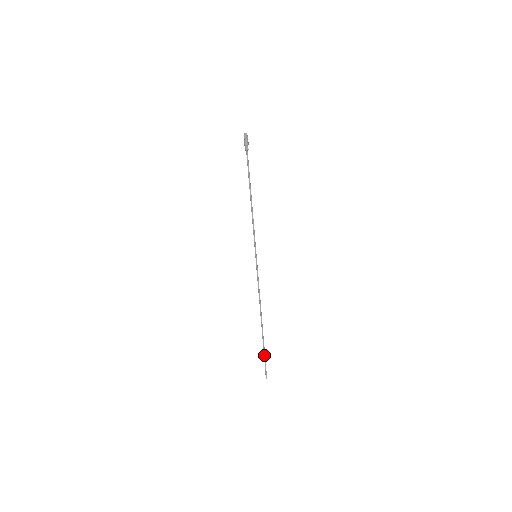
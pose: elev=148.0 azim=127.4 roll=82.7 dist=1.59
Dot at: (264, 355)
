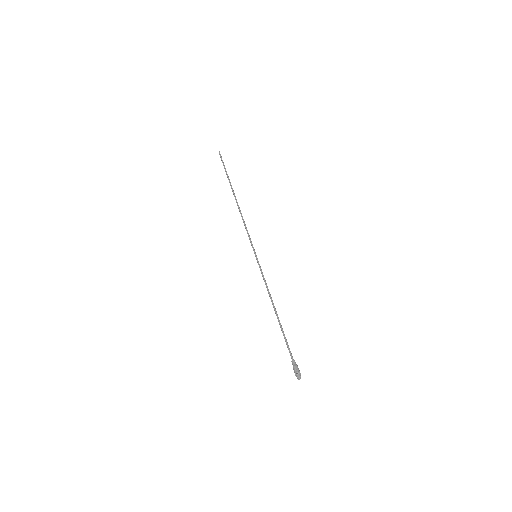
Dot at: (225, 171)
